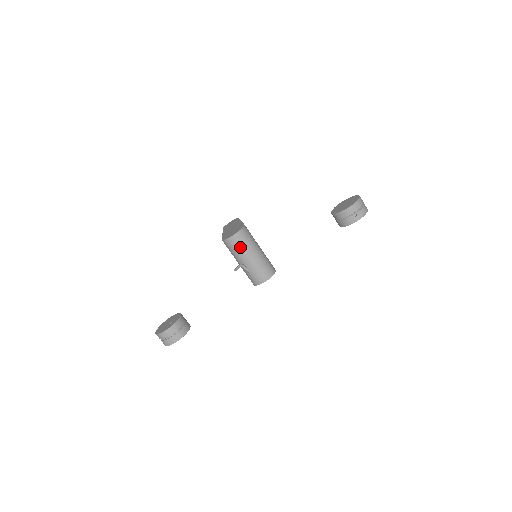
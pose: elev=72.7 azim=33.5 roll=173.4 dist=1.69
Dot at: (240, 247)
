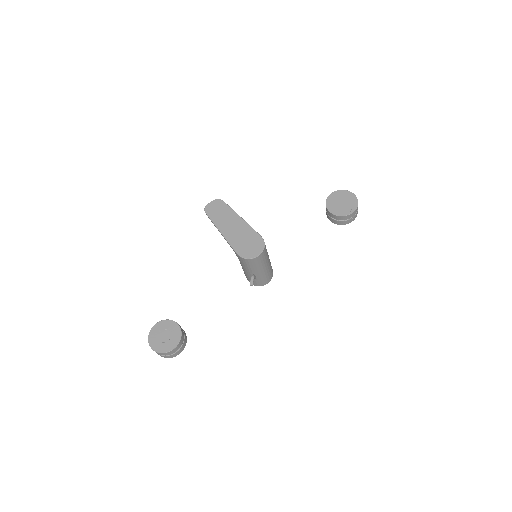
Dot at: (260, 264)
